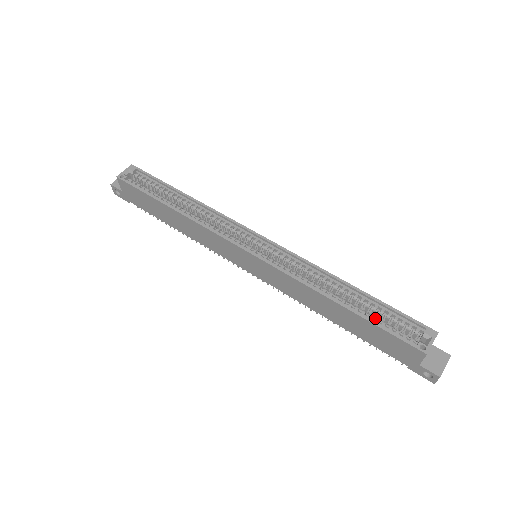
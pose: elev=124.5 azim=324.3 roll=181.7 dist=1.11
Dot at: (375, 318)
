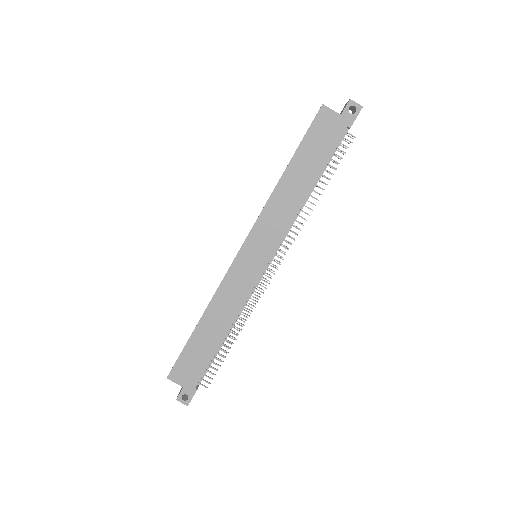
Dot at: (301, 148)
